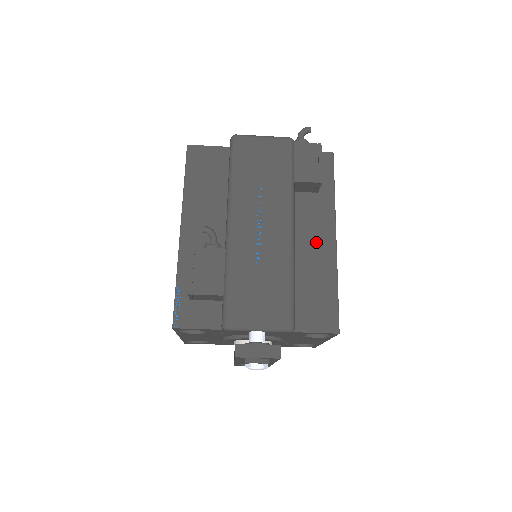
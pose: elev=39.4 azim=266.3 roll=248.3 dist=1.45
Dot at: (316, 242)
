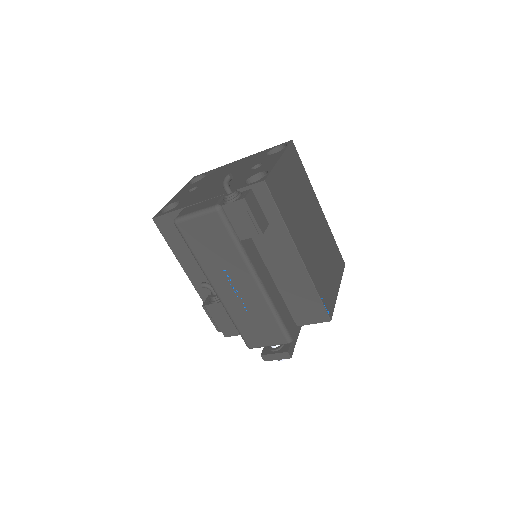
Dot at: (286, 265)
